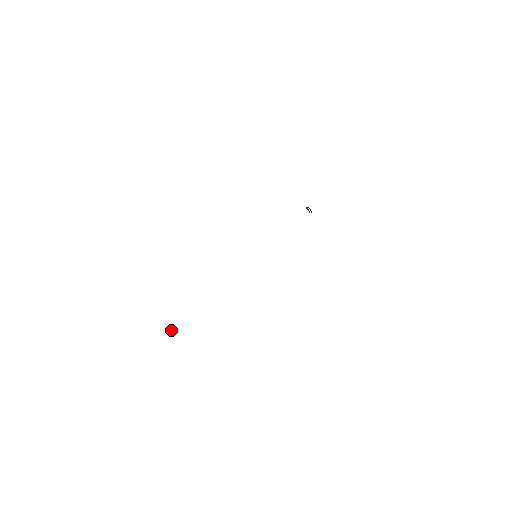
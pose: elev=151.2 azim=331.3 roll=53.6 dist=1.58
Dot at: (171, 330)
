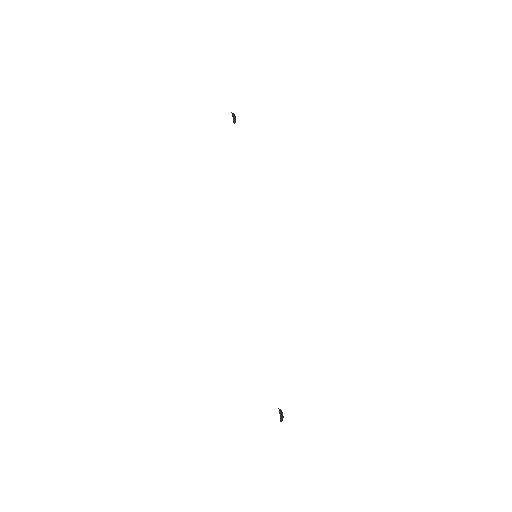
Dot at: (283, 417)
